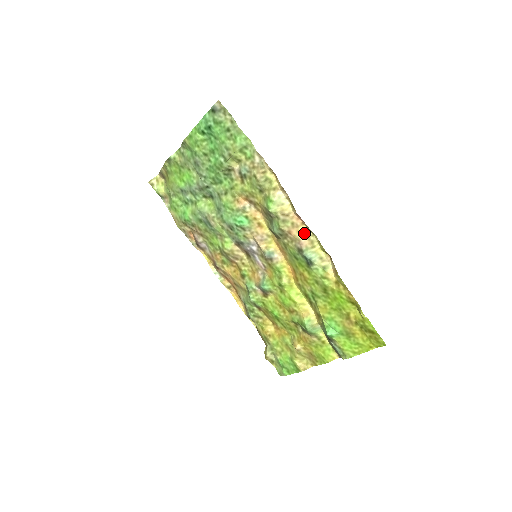
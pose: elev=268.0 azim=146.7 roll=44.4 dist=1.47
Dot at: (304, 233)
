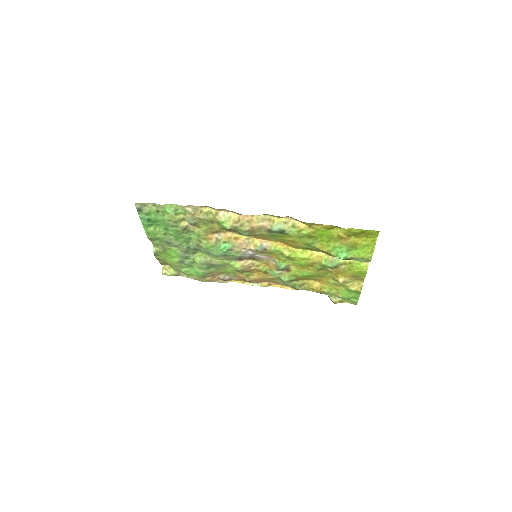
Dot at: (259, 220)
